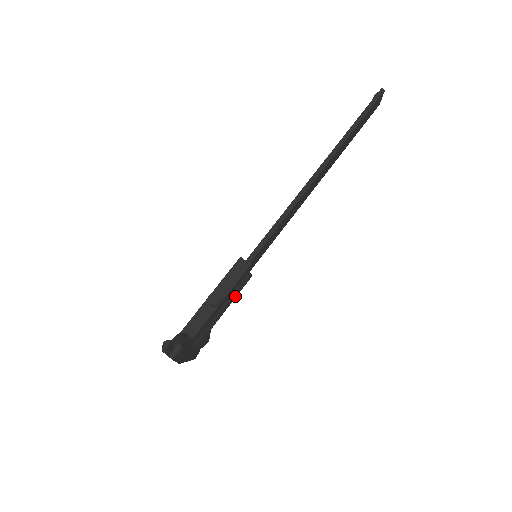
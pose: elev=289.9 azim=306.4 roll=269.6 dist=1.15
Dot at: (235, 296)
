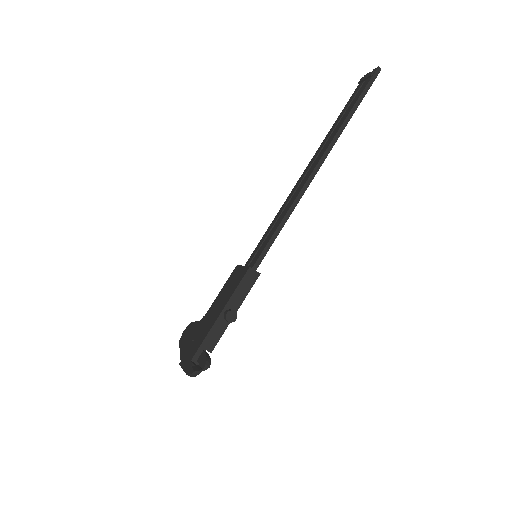
Dot at: occluded
